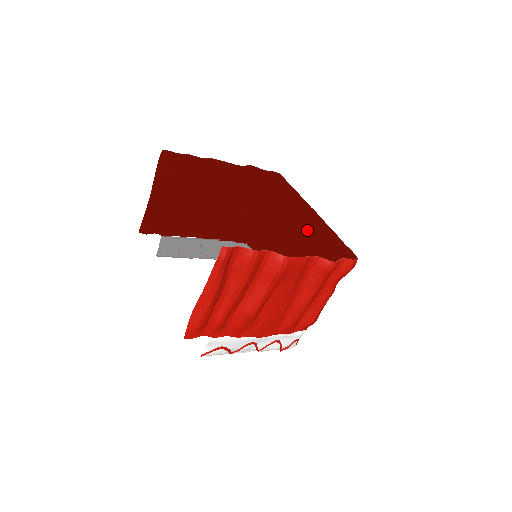
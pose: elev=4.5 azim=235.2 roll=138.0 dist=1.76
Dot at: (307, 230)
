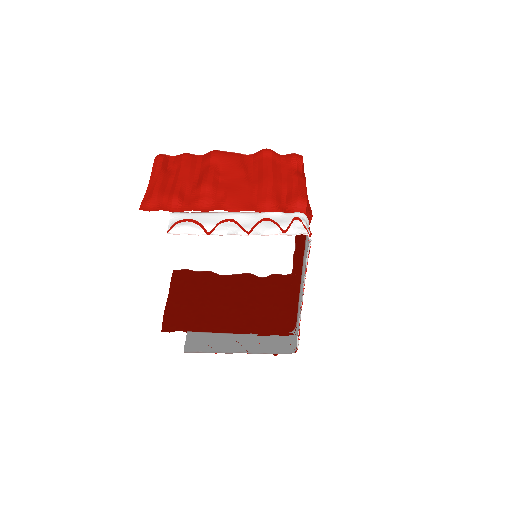
Dot at: occluded
